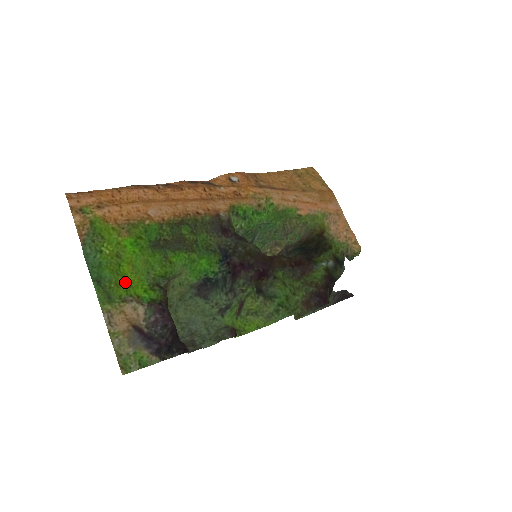
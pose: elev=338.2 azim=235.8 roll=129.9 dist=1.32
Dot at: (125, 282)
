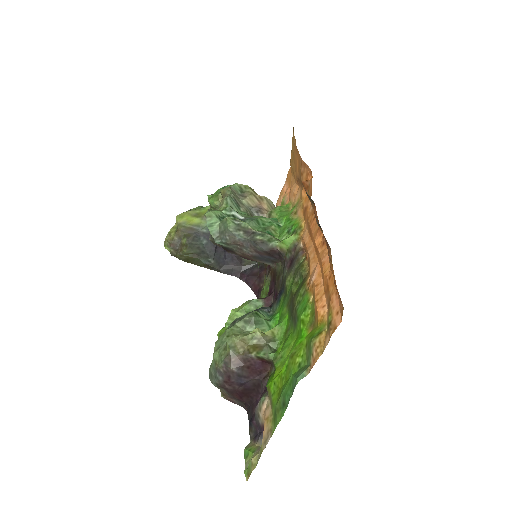
Dot at: (278, 382)
